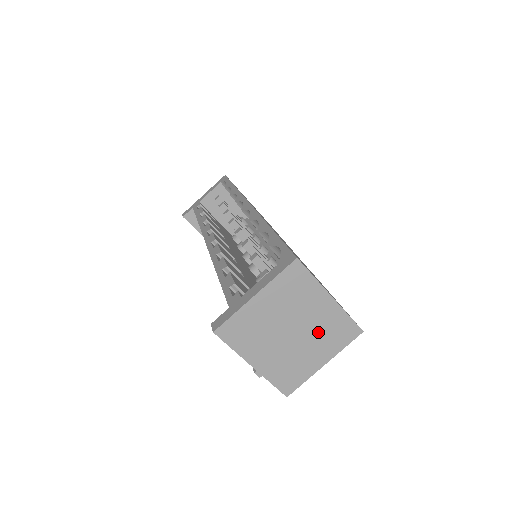
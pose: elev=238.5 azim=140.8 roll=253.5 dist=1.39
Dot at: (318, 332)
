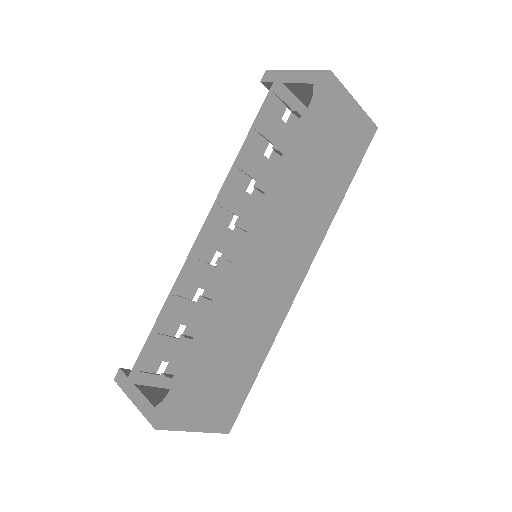
Dot at: occluded
